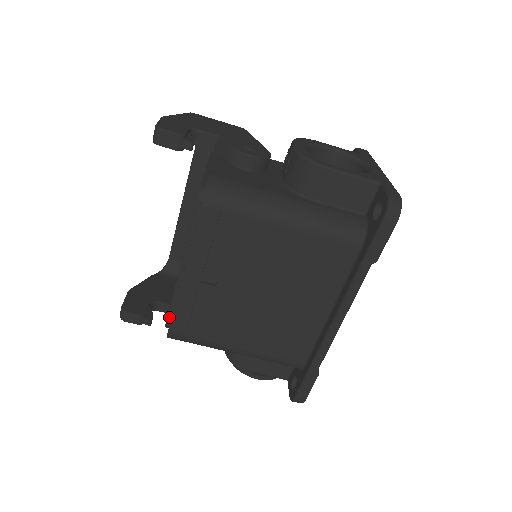
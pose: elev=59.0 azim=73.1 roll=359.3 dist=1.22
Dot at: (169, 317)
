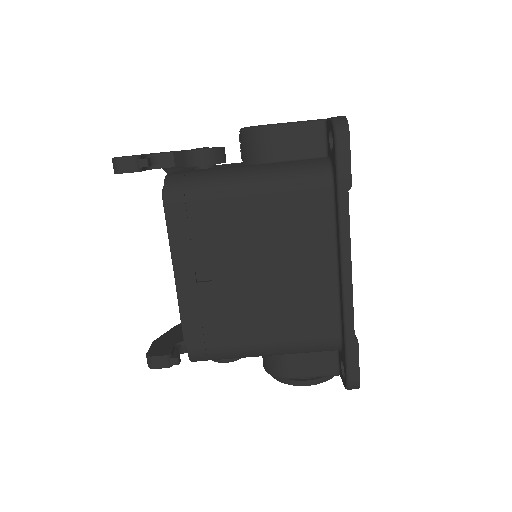
Dot at: occluded
